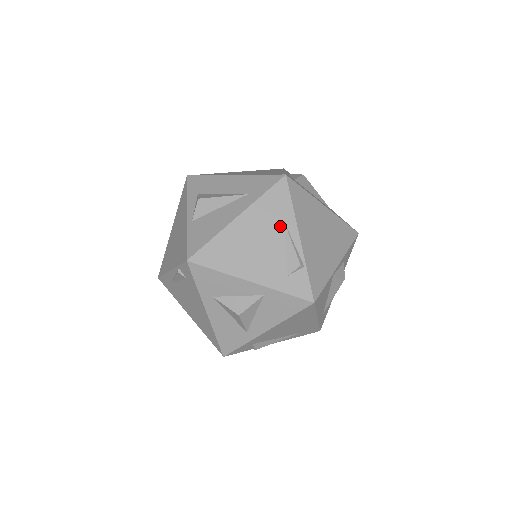
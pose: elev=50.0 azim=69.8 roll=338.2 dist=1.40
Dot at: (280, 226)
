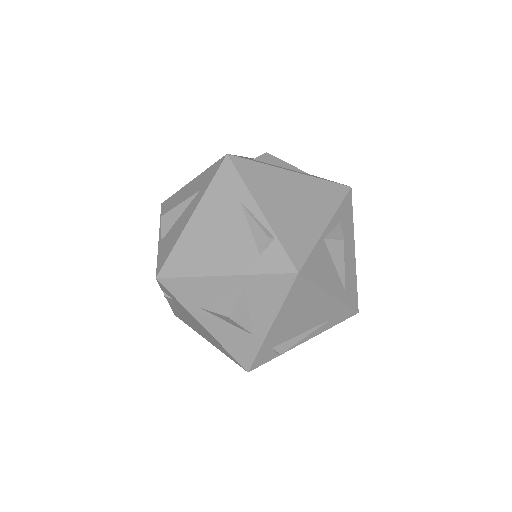
Dot at: (236, 207)
